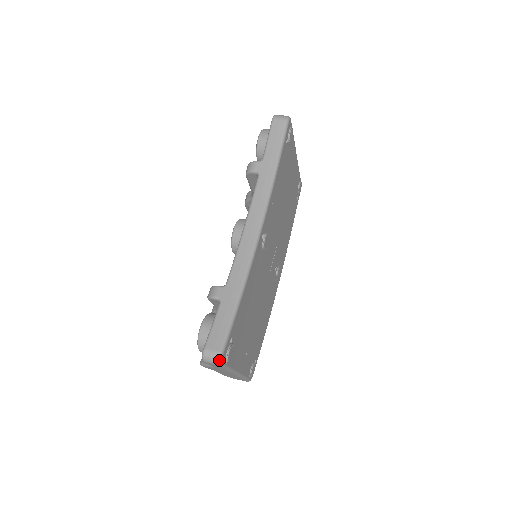
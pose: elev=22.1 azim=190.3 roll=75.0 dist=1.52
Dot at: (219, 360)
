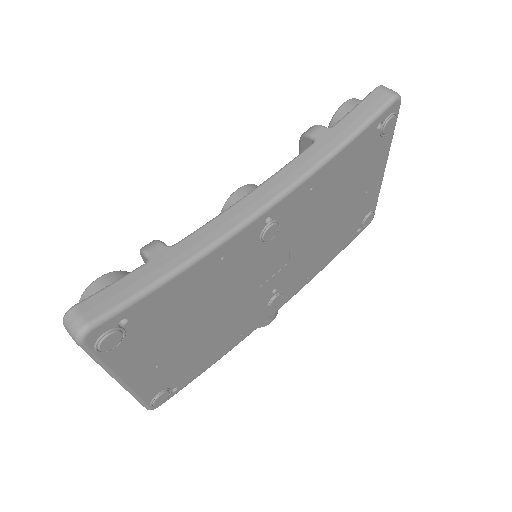
Dot at: (79, 335)
